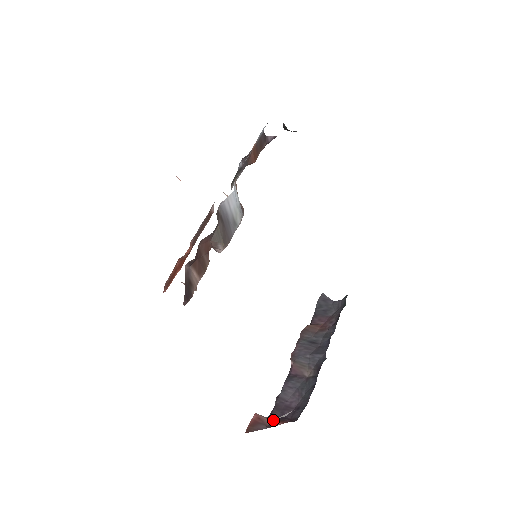
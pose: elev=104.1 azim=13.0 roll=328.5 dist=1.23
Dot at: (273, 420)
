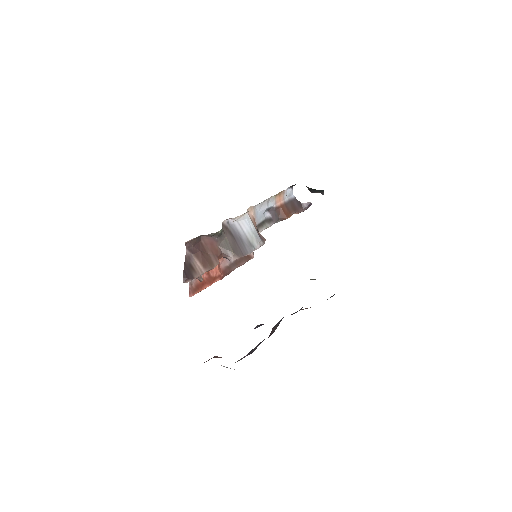
Dot at: occluded
